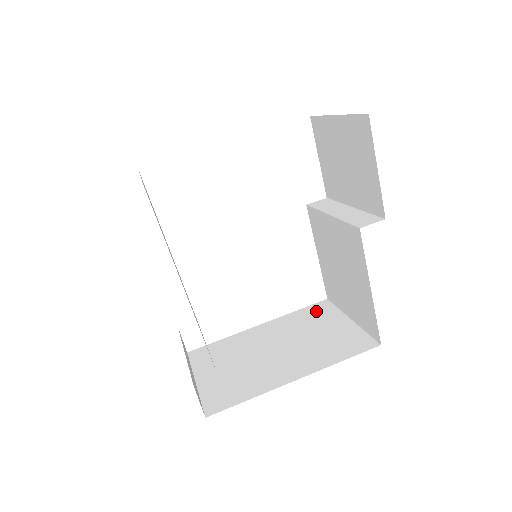
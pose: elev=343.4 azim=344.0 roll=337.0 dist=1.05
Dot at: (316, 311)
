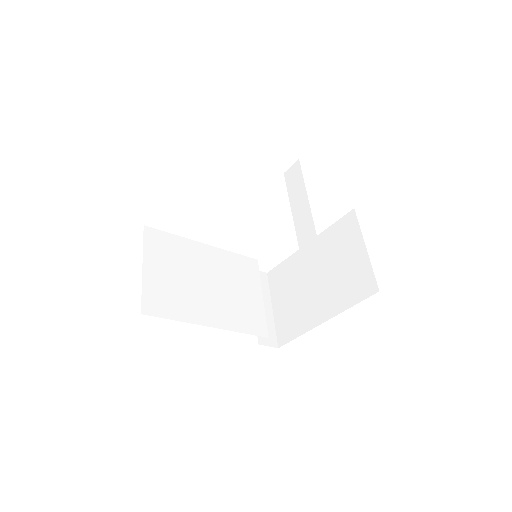
Dot at: (344, 229)
